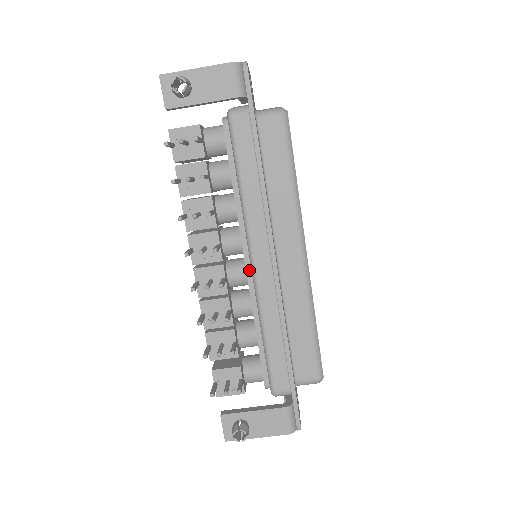
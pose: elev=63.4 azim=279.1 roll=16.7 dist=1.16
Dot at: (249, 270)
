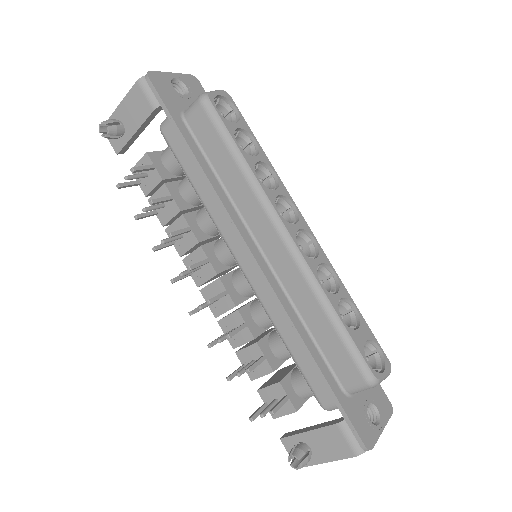
Dot at: occluded
